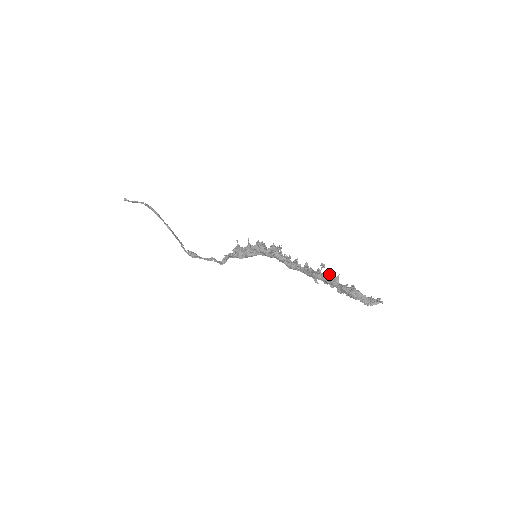
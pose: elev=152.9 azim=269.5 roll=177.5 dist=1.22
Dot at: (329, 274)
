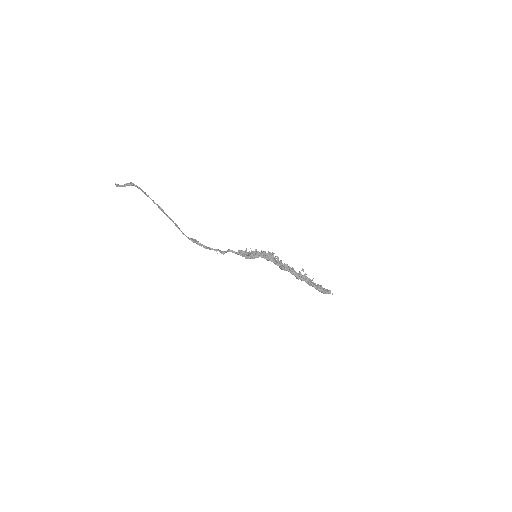
Dot at: (307, 277)
